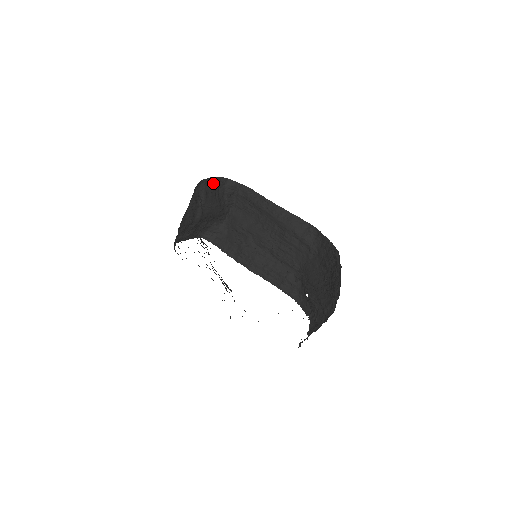
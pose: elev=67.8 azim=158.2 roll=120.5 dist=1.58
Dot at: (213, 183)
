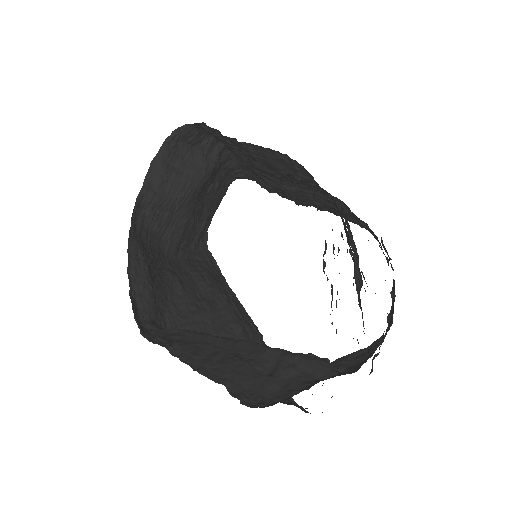
Dot at: (159, 169)
